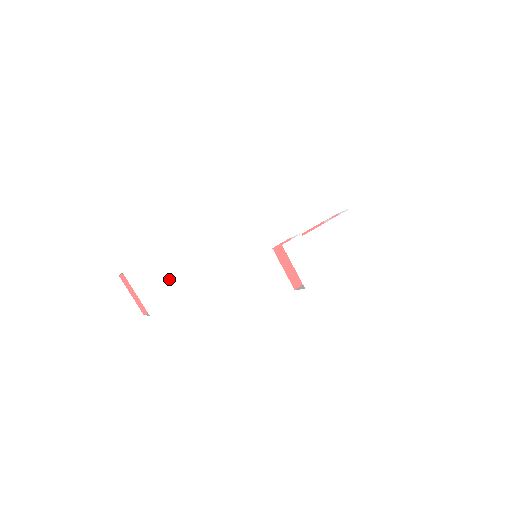
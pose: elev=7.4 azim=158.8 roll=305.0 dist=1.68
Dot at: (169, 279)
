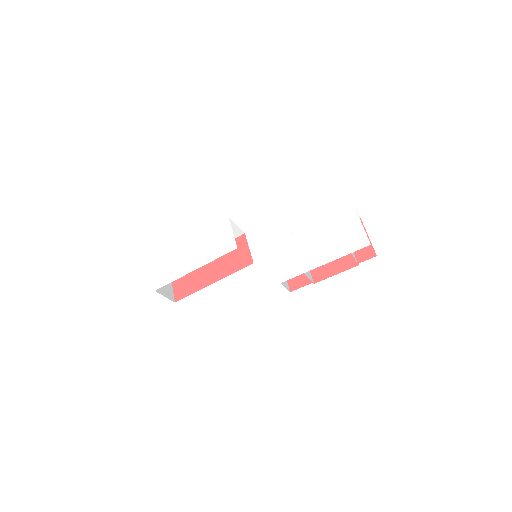
Dot at: (175, 266)
